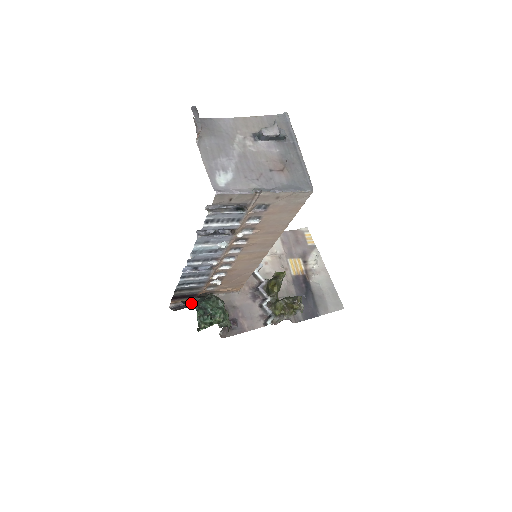
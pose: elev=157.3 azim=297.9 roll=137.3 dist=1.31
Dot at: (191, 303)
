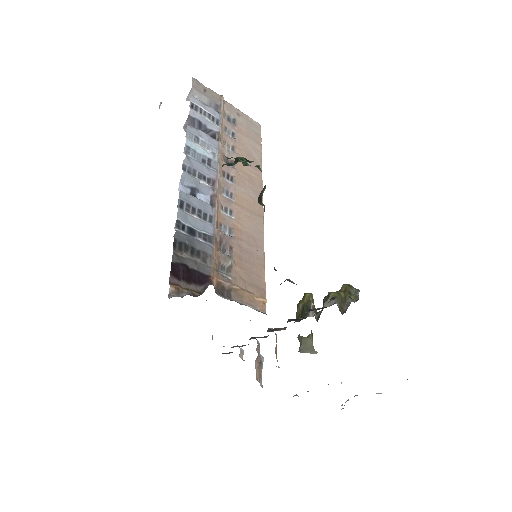
Dot at: occluded
